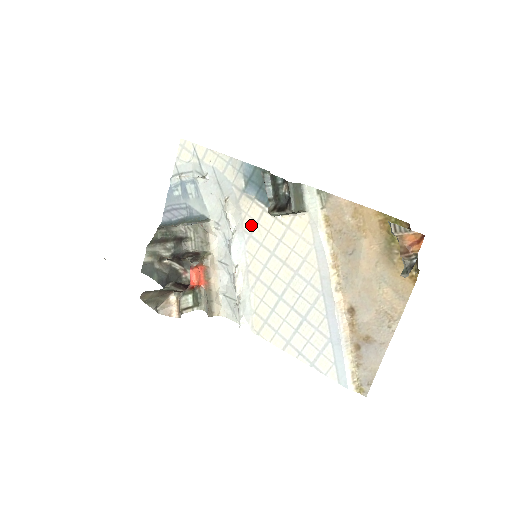
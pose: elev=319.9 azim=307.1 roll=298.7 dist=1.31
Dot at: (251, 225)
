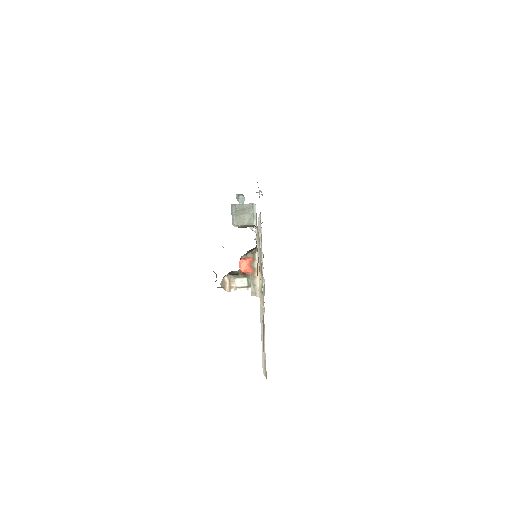
Dot at: occluded
